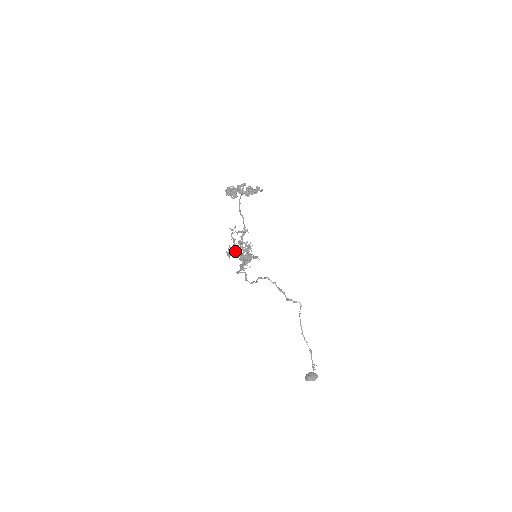
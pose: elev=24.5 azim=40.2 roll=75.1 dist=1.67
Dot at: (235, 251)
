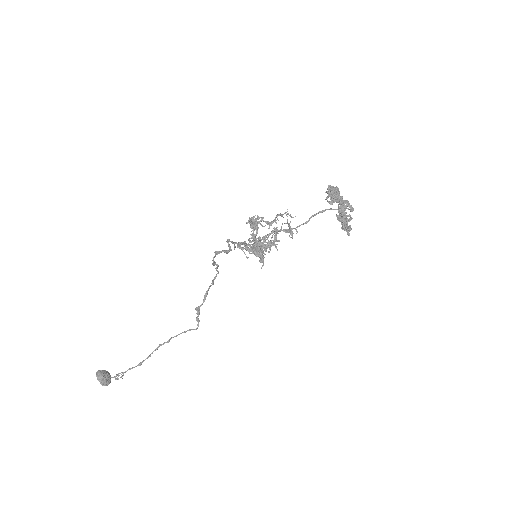
Dot at: (258, 227)
